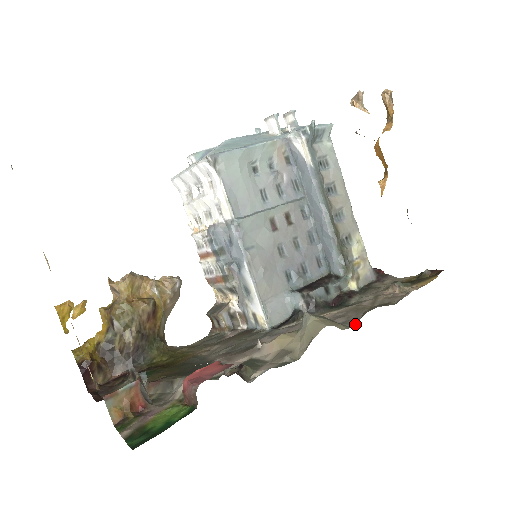
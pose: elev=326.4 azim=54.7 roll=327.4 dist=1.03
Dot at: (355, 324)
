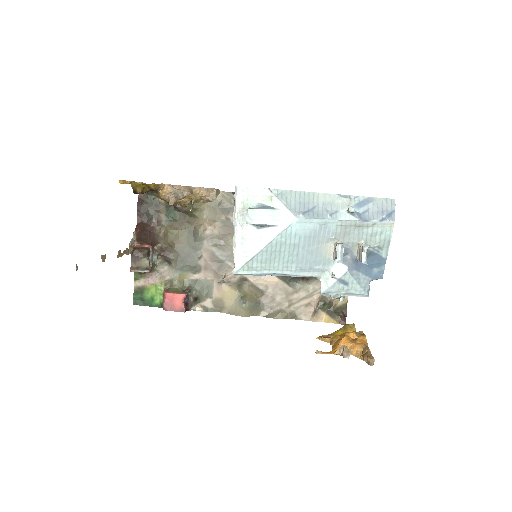
Dot at: (264, 315)
